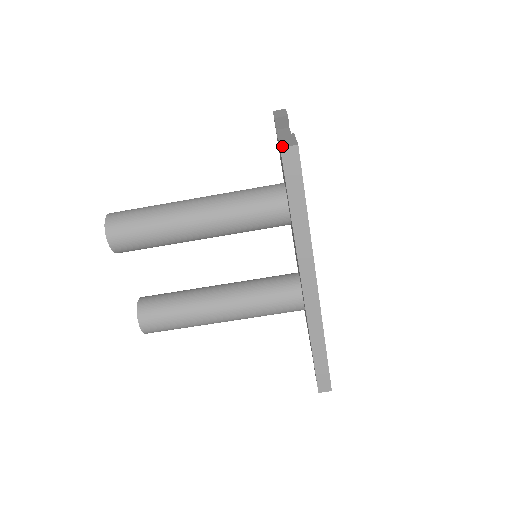
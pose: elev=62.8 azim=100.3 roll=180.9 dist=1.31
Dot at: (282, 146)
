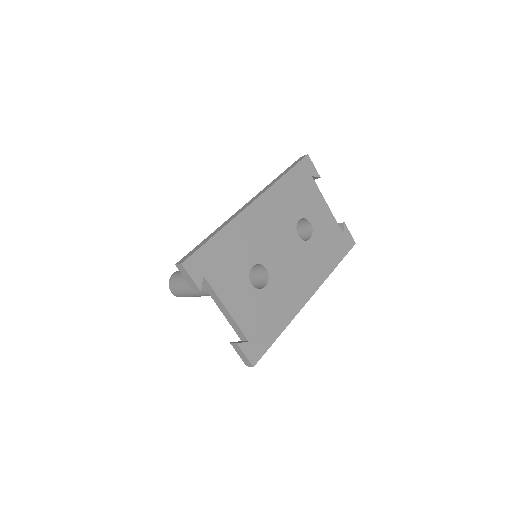
Dot at: (246, 365)
